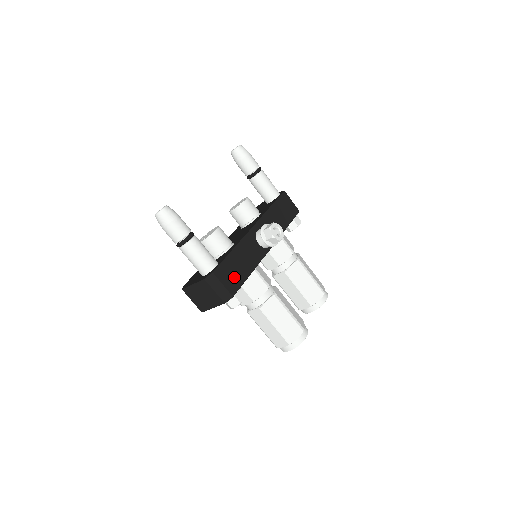
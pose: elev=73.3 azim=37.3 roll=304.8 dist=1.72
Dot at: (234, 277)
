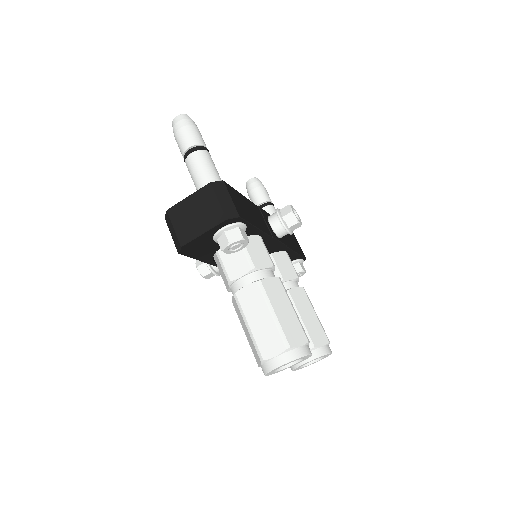
Dot at: (243, 209)
